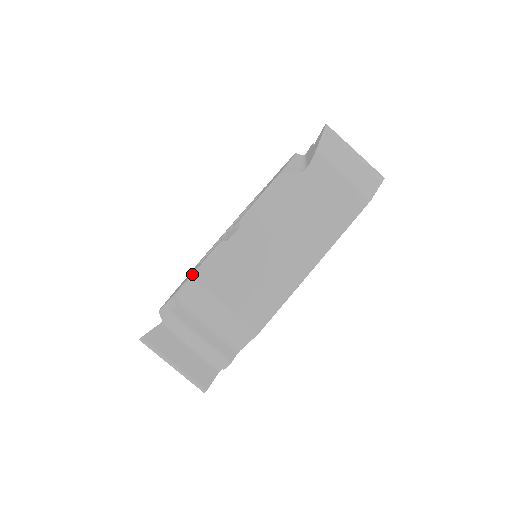
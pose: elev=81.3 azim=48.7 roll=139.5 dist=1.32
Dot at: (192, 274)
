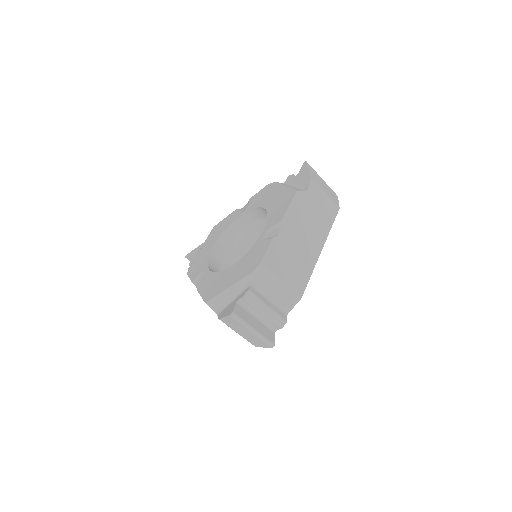
Dot at: (262, 261)
